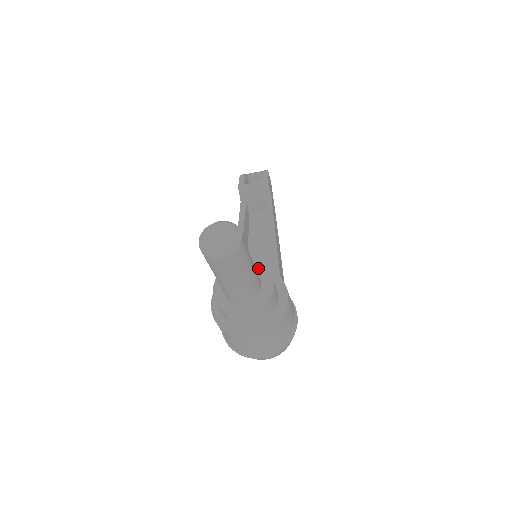
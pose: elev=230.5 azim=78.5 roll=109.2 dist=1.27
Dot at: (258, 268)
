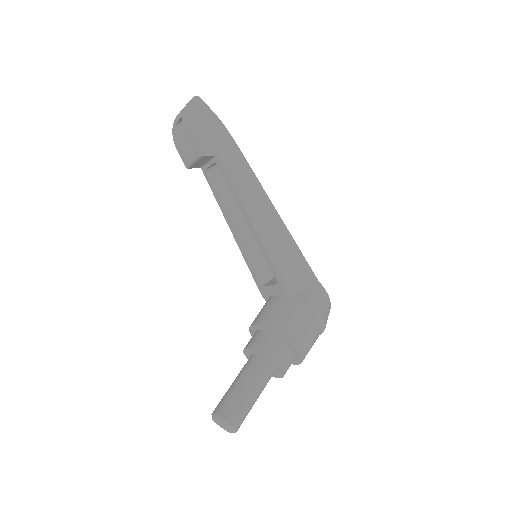
Dot at: (260, 355)
